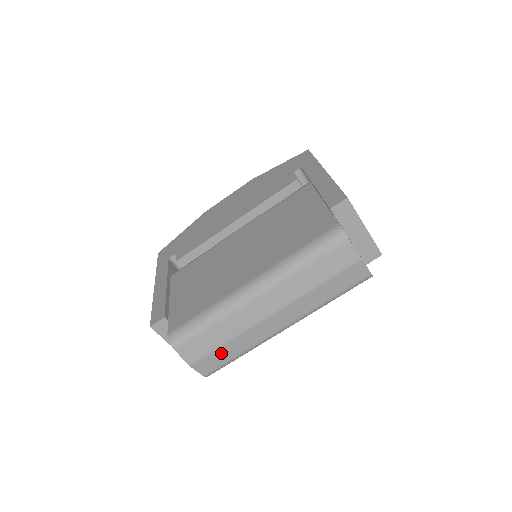
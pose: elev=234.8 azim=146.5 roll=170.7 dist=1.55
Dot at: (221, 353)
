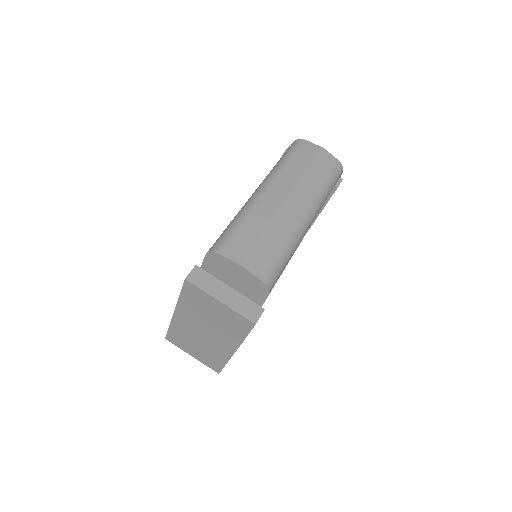
Dot at: (265, 247)
